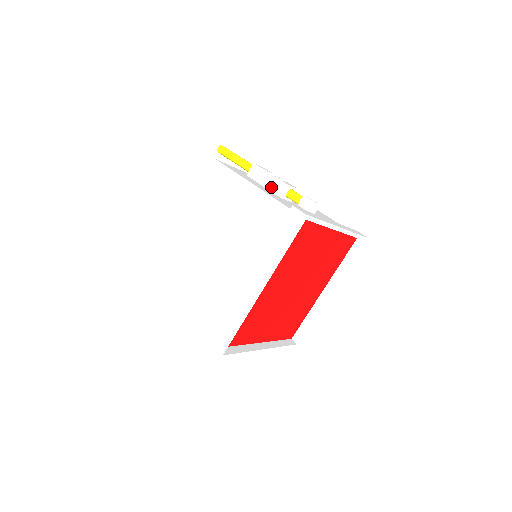
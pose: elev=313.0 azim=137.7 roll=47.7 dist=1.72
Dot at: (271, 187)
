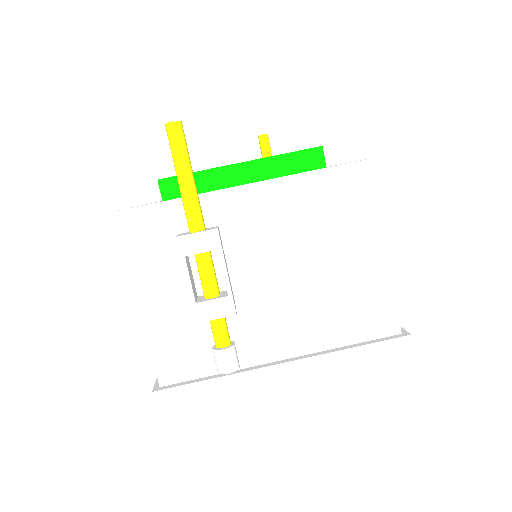
Dot at: occluded
